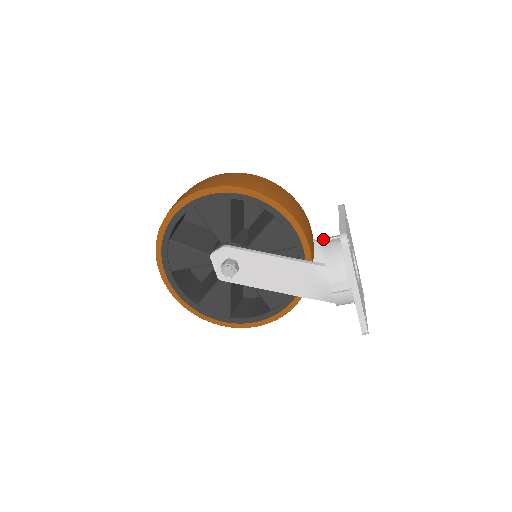
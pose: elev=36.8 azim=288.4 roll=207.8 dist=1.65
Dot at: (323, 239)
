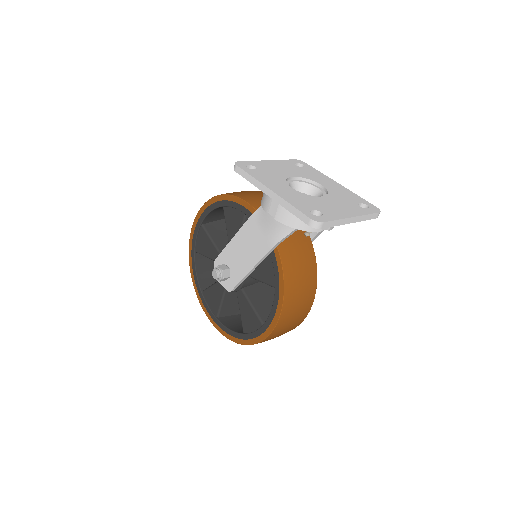
Dot at: occluded
